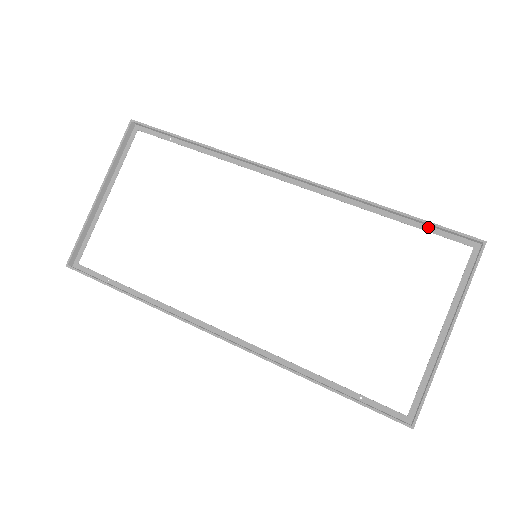
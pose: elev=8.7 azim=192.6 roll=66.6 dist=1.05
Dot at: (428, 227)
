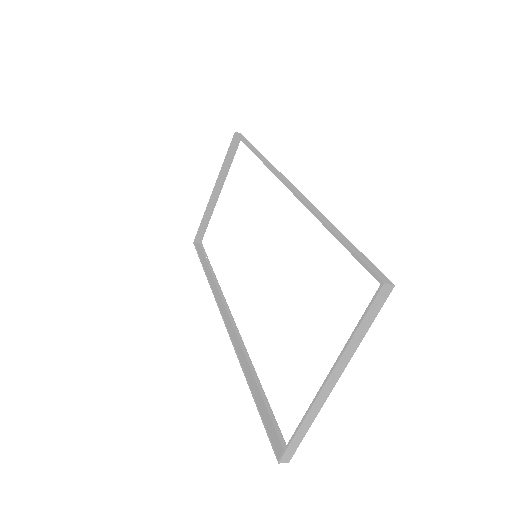
Dot at: occluded
